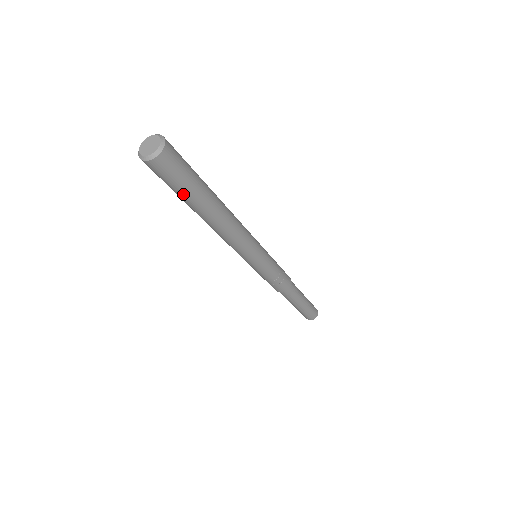
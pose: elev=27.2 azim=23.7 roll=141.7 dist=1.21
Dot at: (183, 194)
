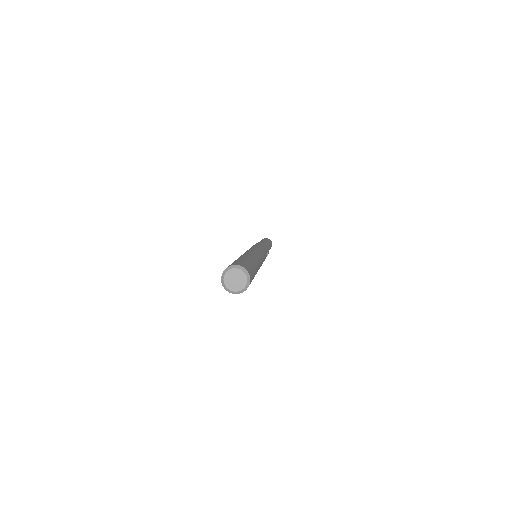
Dot at: occluded
